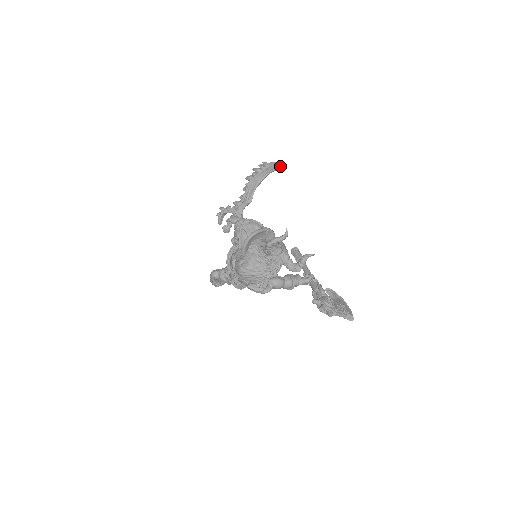
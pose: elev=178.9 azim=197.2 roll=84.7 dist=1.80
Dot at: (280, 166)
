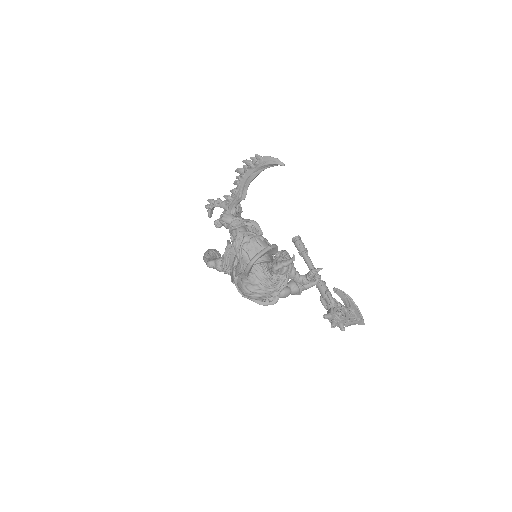
Dot at: (278, 164)
